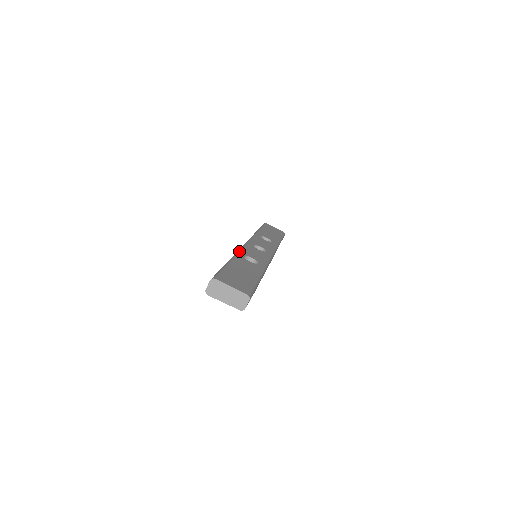
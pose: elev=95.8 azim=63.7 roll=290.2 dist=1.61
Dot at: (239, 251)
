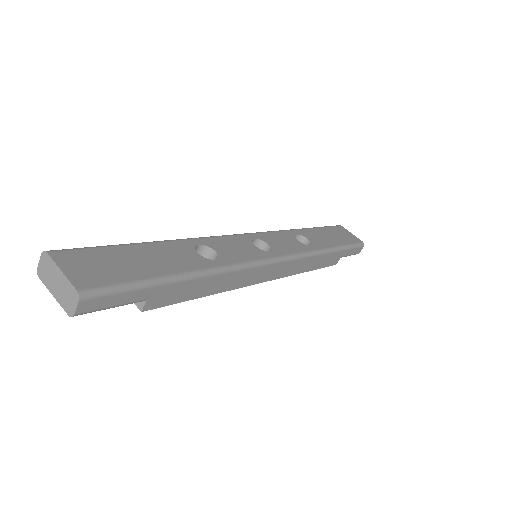
Dot at: (202, 237)
